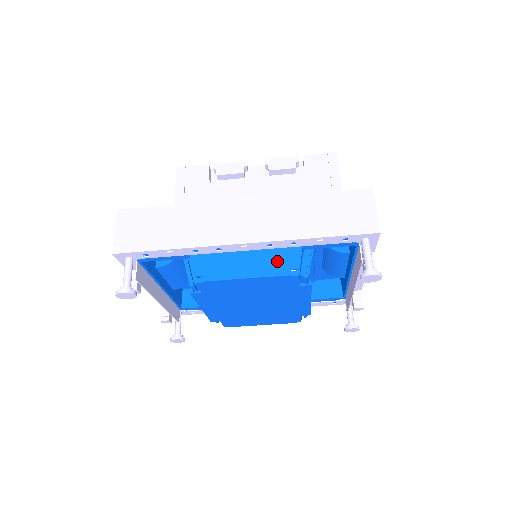
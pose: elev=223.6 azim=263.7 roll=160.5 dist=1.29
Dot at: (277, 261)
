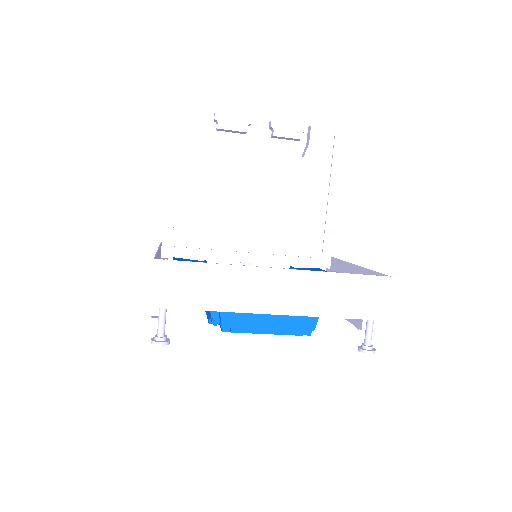
Dot at: (296, 323)
